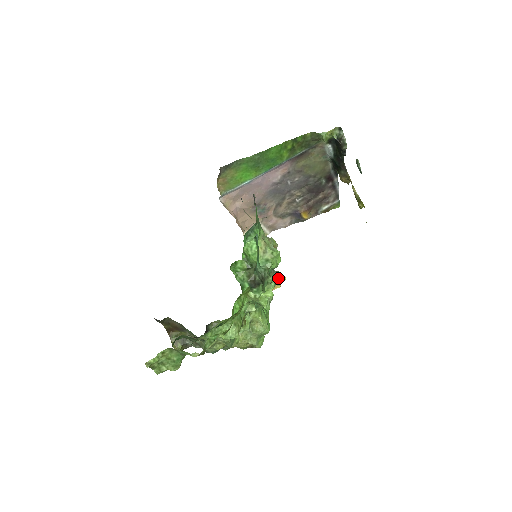
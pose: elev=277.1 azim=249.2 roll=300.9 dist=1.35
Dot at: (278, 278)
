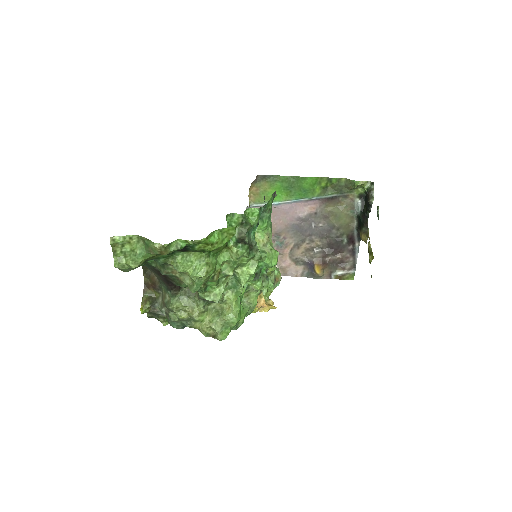
Dot at: occluded
